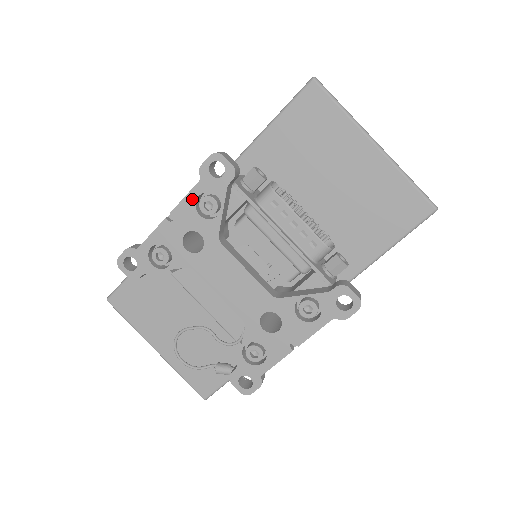
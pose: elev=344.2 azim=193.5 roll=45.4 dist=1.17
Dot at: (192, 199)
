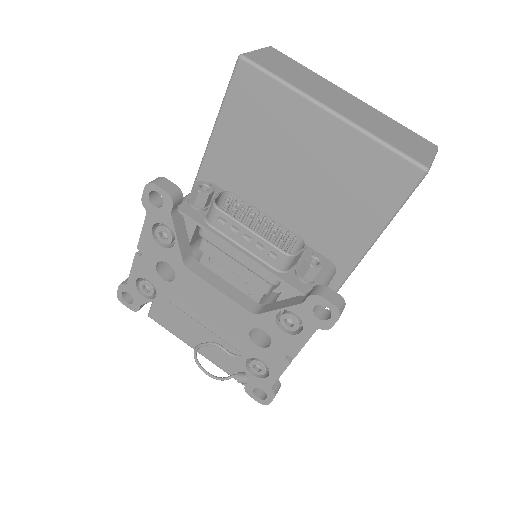
Dot at: (148, 232)
